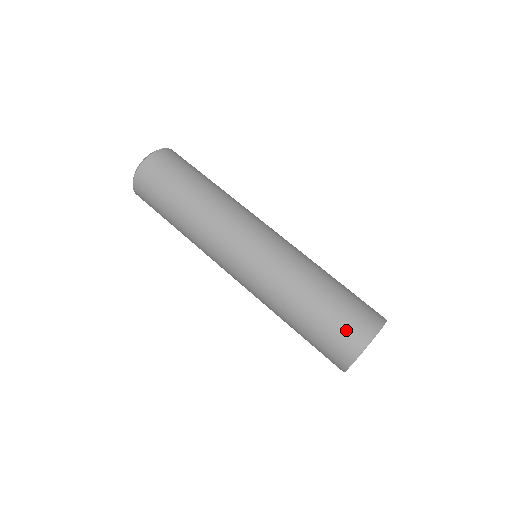
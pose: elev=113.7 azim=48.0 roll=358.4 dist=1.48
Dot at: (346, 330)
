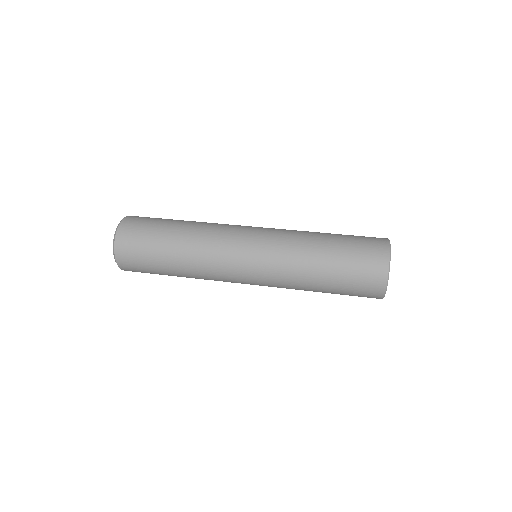
Dot at: occluded
